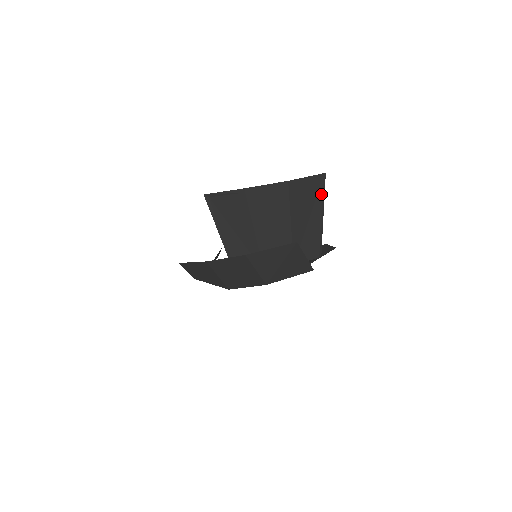
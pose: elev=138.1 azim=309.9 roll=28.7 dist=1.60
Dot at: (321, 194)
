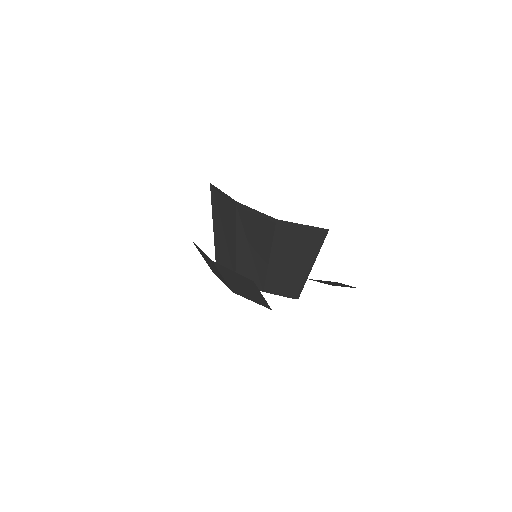
Dot at: (316, 246)
